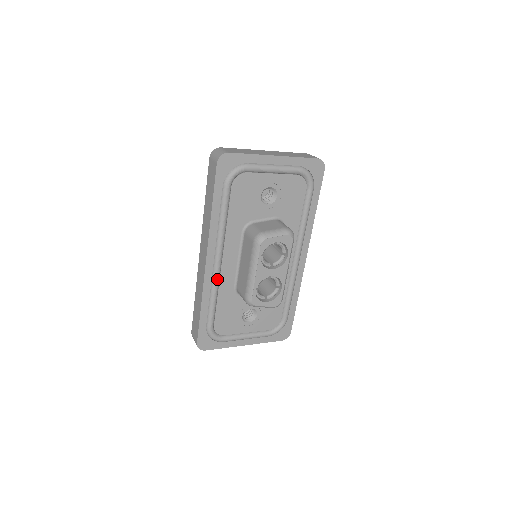
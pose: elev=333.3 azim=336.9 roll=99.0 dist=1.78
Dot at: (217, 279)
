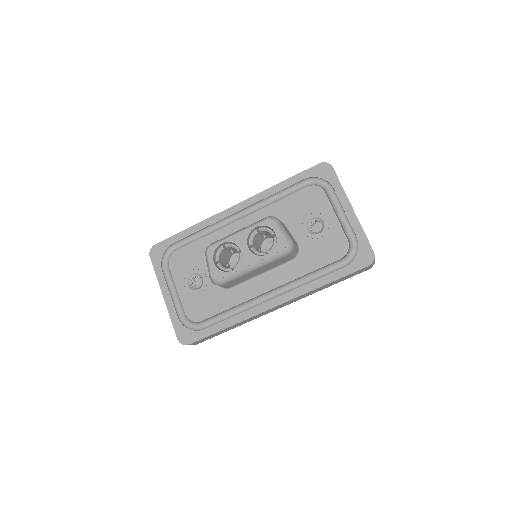
Dot at: (221, 224)
